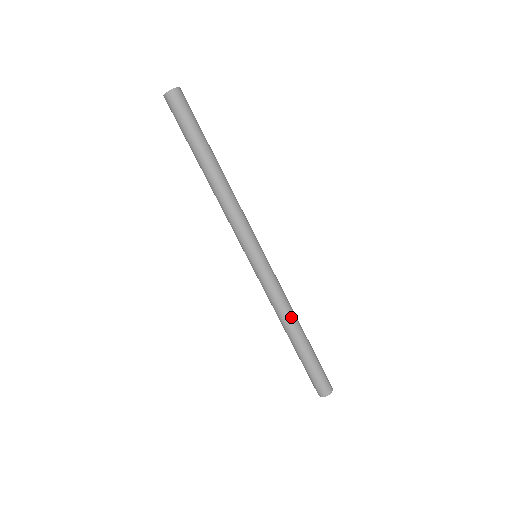
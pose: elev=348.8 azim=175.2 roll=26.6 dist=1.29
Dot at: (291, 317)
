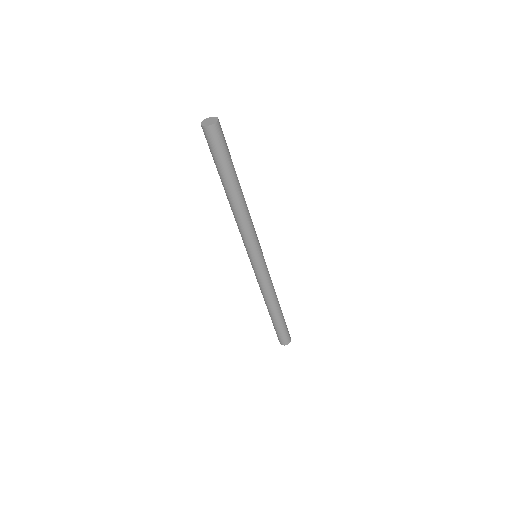
Dot at: (268, 301)
